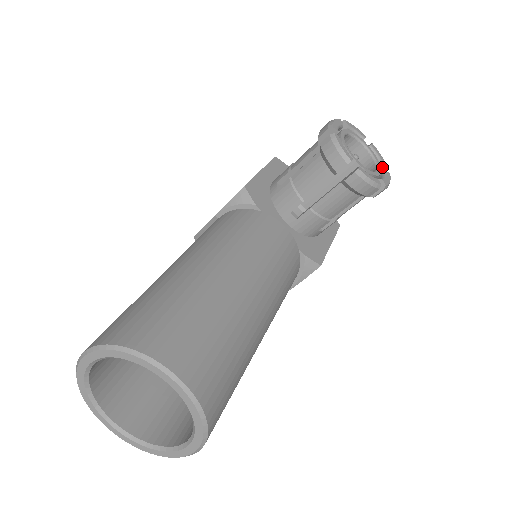
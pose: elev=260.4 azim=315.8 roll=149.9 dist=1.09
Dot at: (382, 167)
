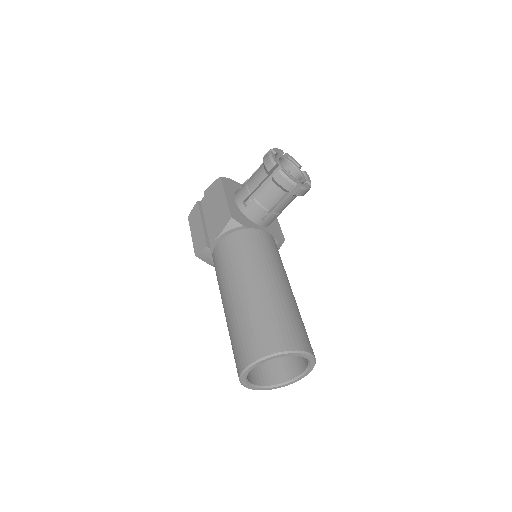
Dot at: (299, 168)
